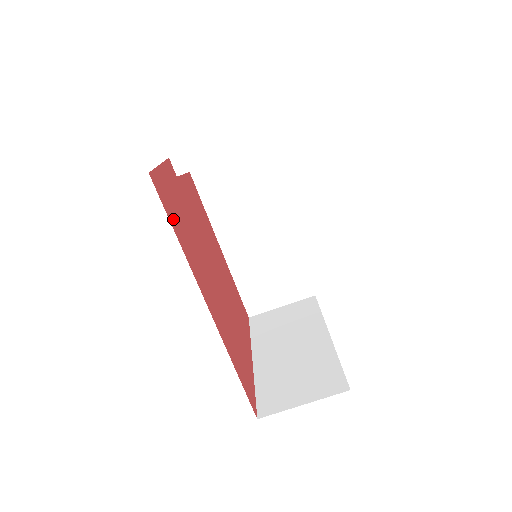
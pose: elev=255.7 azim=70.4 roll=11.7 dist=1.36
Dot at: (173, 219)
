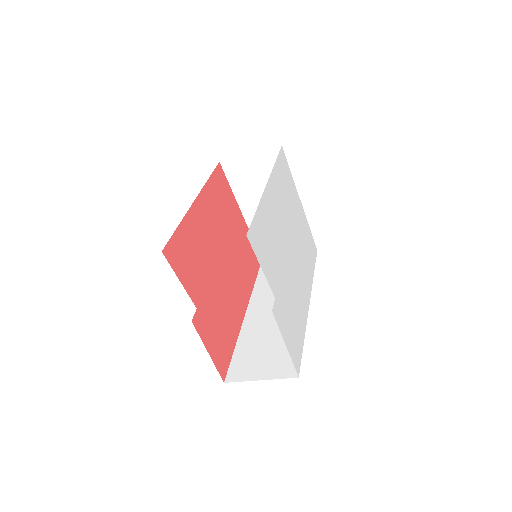
Dot at: (228, 348)
